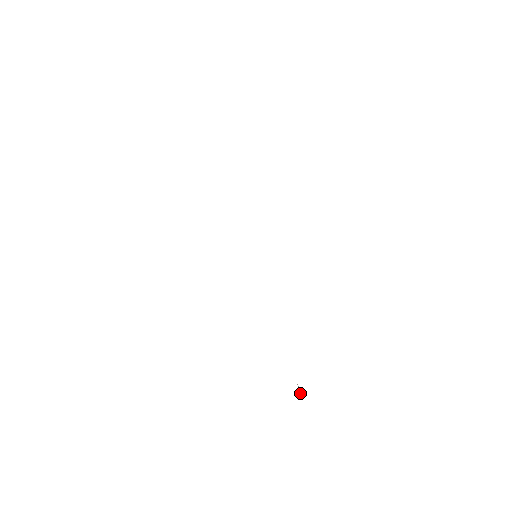
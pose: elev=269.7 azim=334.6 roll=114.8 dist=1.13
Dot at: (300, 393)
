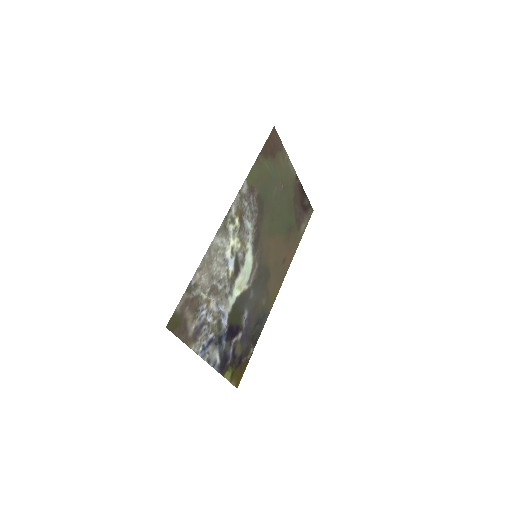
Dot at: (228, 370)
